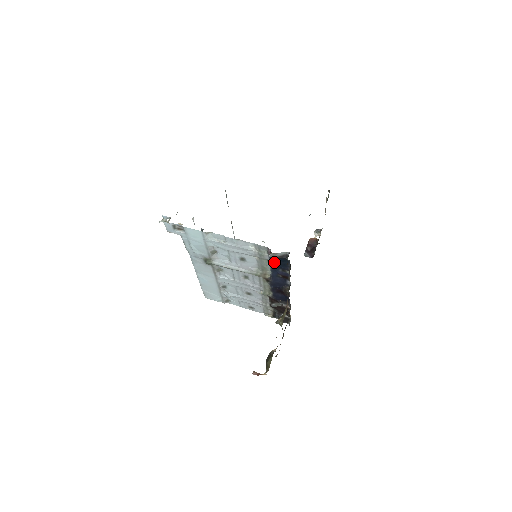
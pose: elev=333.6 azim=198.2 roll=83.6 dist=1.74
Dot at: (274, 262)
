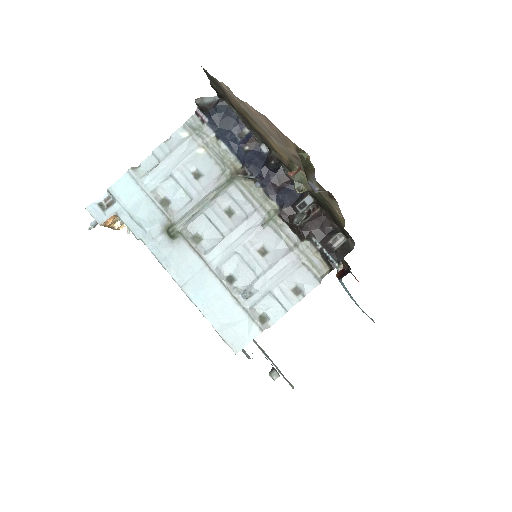
Dot at: (220, 129)
